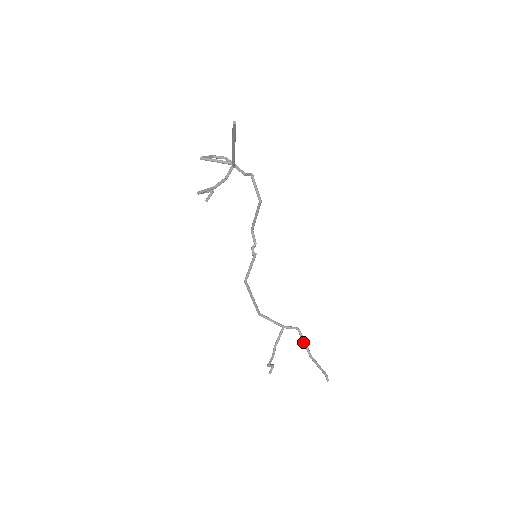
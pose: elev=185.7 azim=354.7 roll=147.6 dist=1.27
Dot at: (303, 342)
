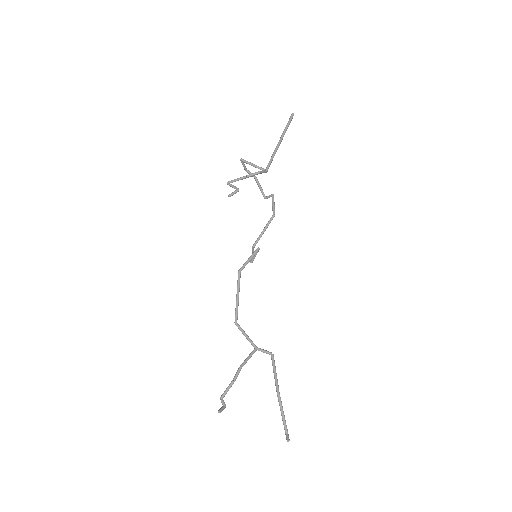
Dot at: (274, 371)
